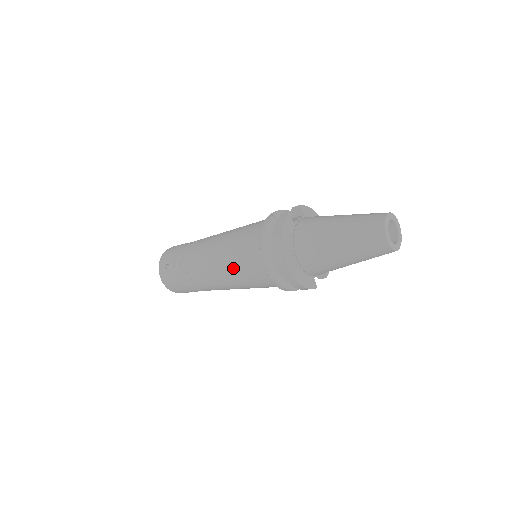
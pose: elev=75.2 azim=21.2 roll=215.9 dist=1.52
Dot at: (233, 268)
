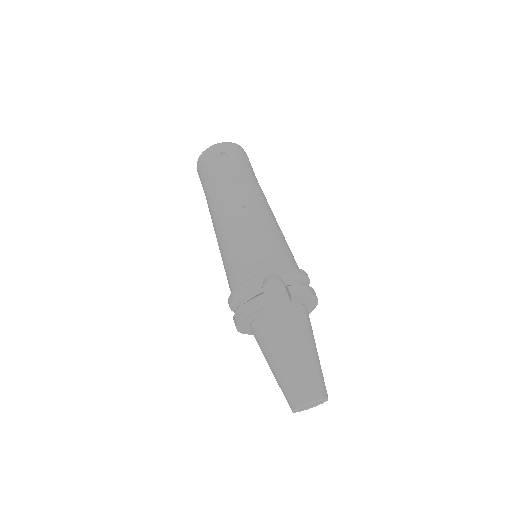
Dot at: (222, 260)
